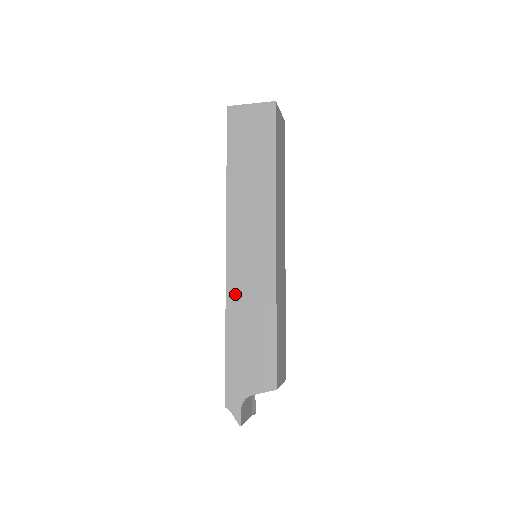
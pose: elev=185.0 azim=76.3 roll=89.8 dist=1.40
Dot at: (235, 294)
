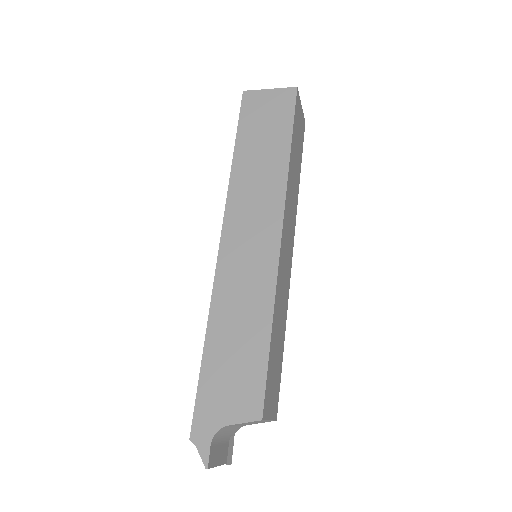
Dot at: (224, 292)
